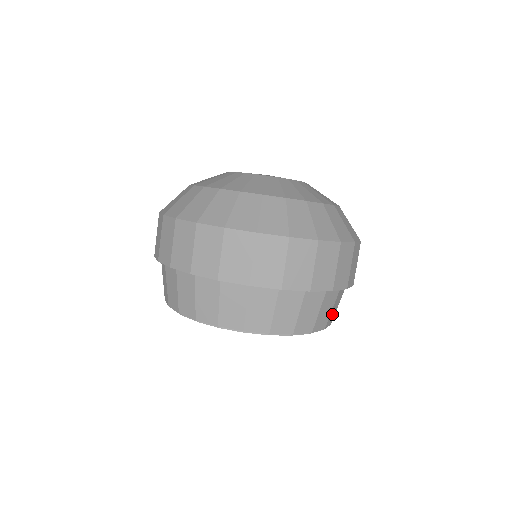
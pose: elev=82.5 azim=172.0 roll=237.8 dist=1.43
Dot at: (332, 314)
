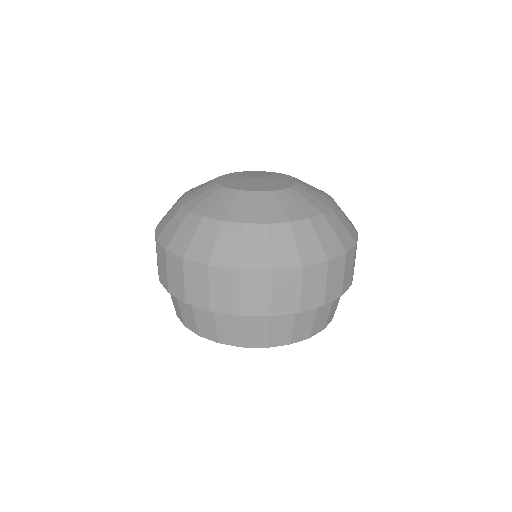
Dot at: (331, 313)
